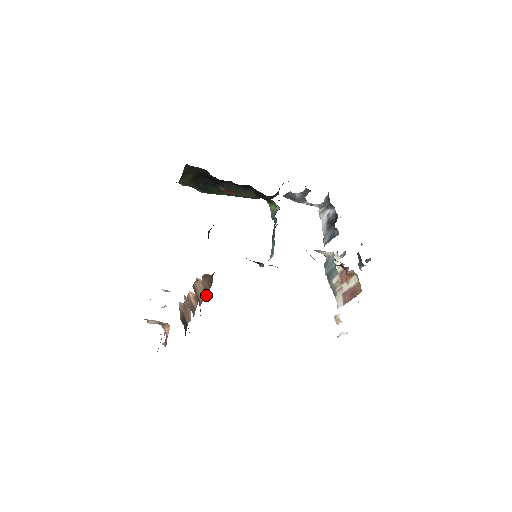
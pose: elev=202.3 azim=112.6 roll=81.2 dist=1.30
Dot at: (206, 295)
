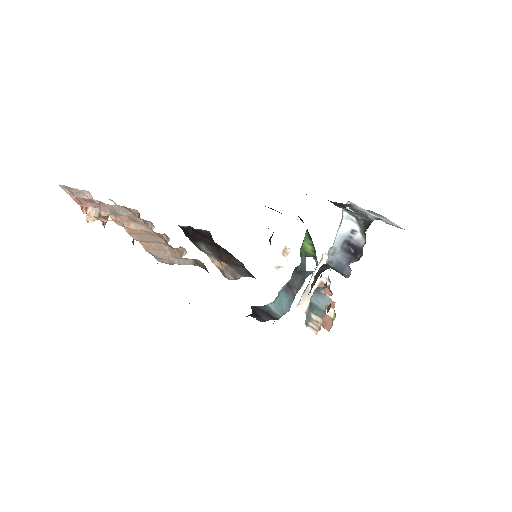
Dot at: occluded
